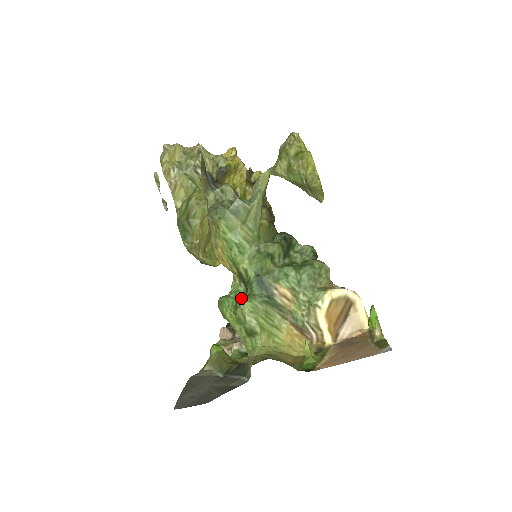
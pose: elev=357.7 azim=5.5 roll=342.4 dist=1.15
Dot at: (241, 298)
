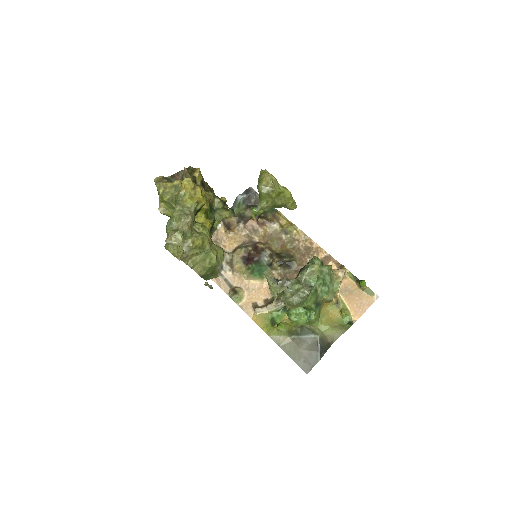
Dot at: (308, 315)
